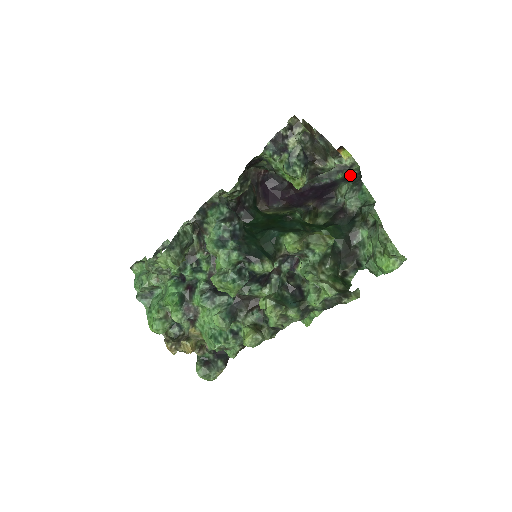
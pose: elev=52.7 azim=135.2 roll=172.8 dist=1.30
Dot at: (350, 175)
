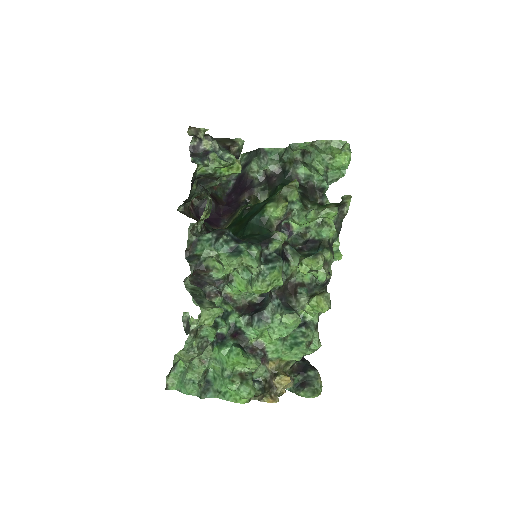
Dot at: (244, 162)
